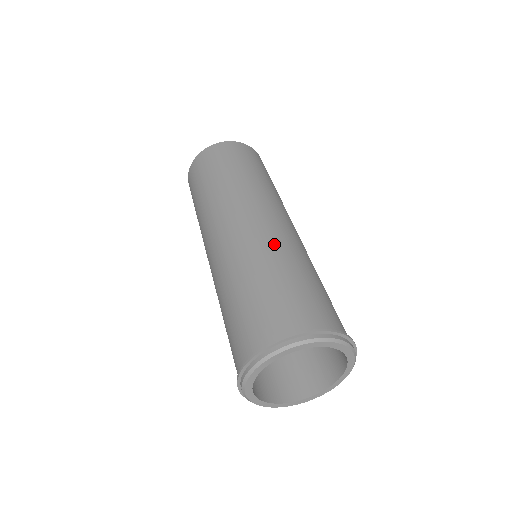
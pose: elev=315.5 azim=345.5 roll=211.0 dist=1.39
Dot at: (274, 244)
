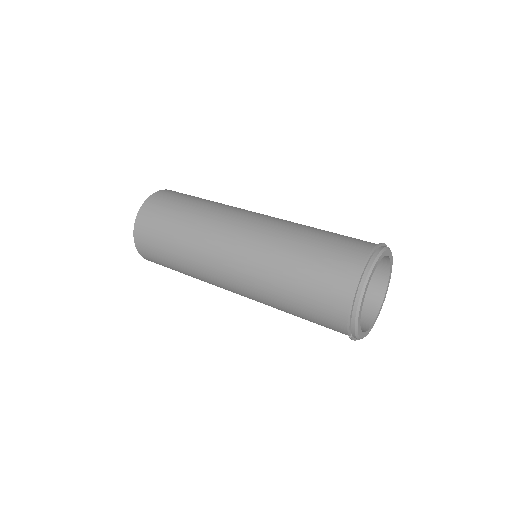
Dot at: occluded
